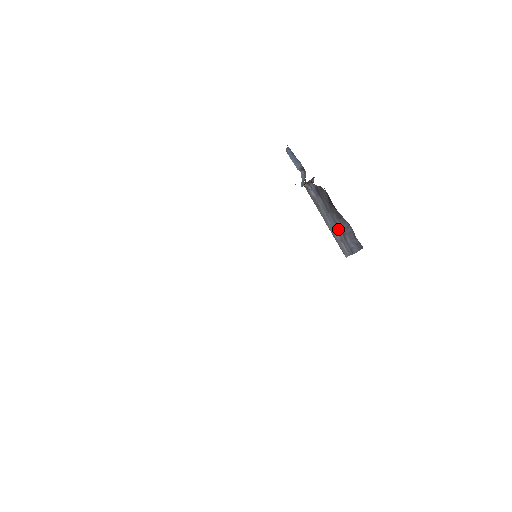
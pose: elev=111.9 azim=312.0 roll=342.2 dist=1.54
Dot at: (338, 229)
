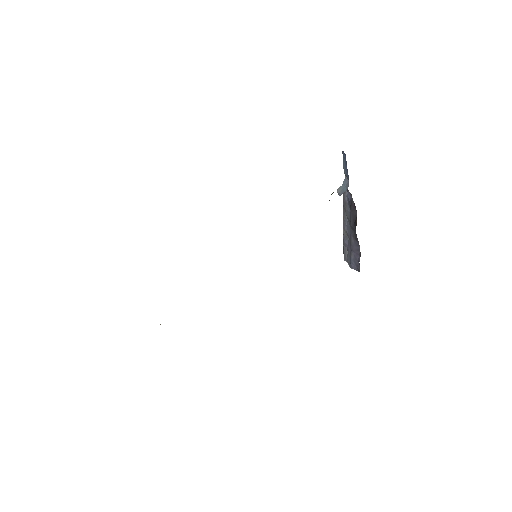
Dot at: (350, 242)
